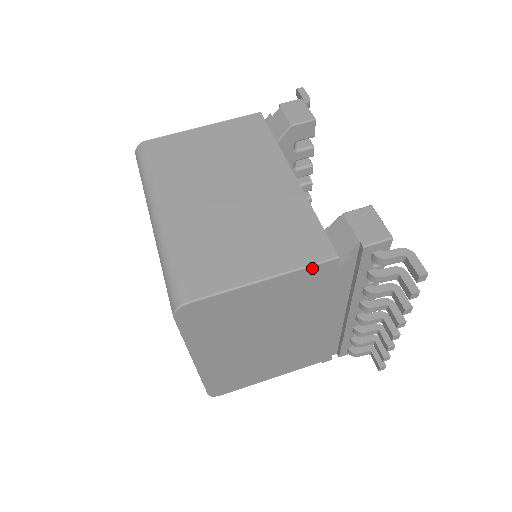
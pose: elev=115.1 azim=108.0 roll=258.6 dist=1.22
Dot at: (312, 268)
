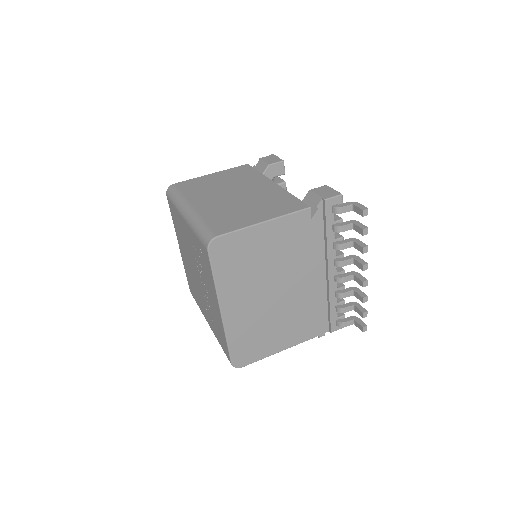
Dot at: (294, 215)
